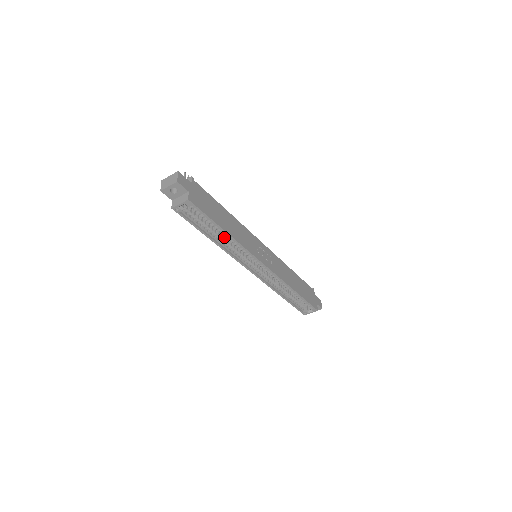
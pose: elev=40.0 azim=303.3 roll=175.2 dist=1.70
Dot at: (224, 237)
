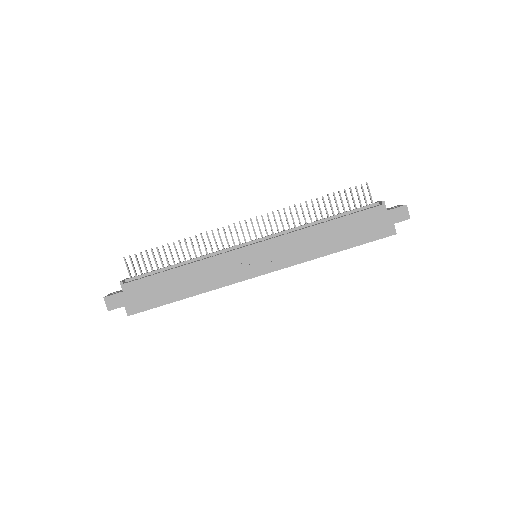
Dot at: occluded
